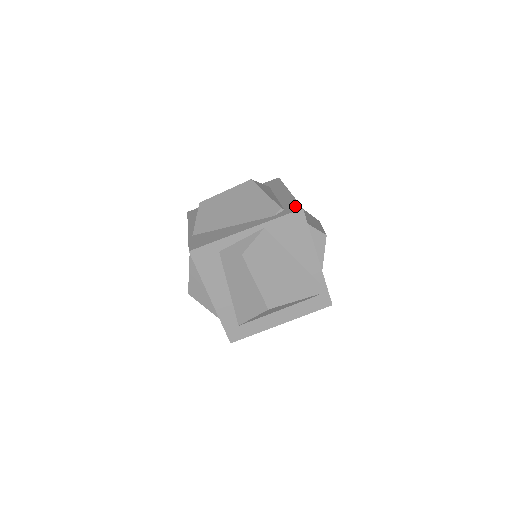
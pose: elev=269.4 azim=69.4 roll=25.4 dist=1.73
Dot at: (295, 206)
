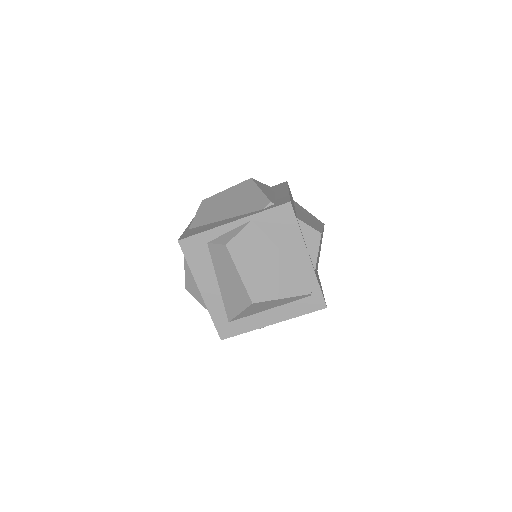
Dot at: (285, 200)
